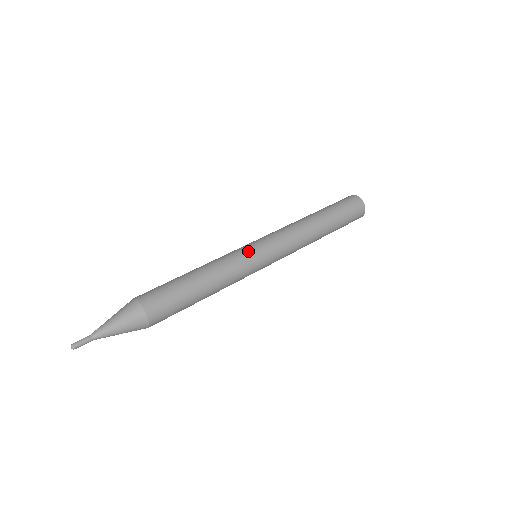
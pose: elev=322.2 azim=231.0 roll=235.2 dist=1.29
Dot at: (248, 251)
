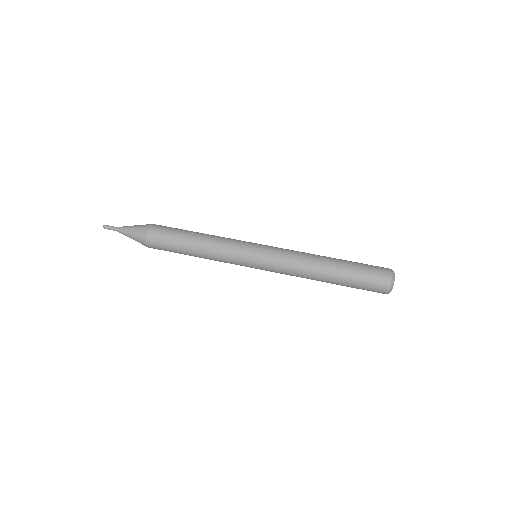
Dot at: (244, 250)
